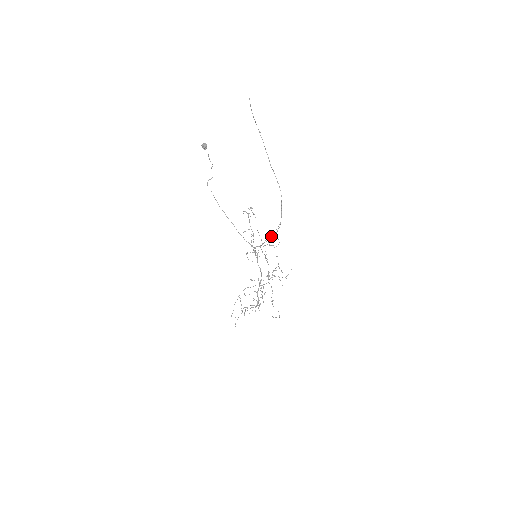
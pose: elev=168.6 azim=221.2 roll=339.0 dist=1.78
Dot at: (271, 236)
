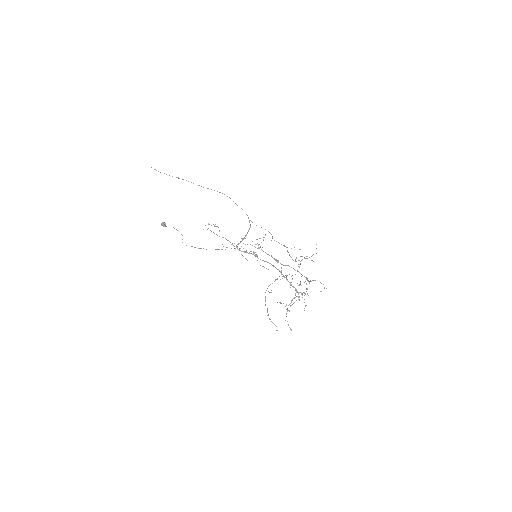
Dot at: occluded
